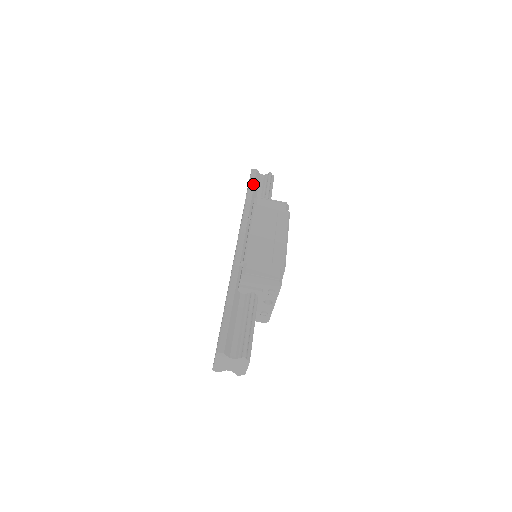
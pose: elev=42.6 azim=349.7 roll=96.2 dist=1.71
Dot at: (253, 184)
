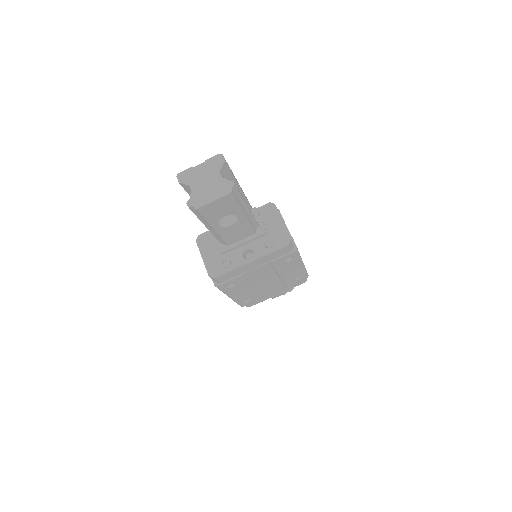
Dot at: occluded
